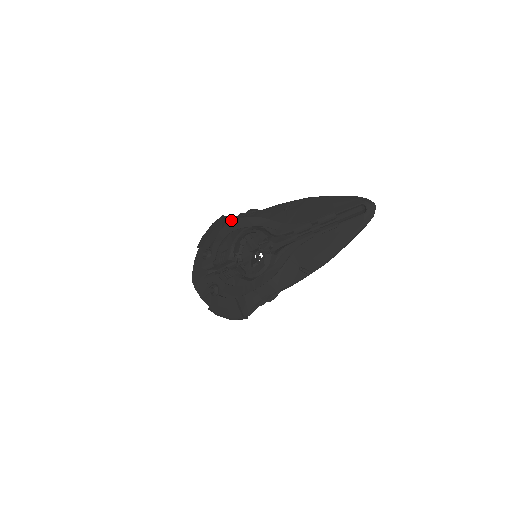
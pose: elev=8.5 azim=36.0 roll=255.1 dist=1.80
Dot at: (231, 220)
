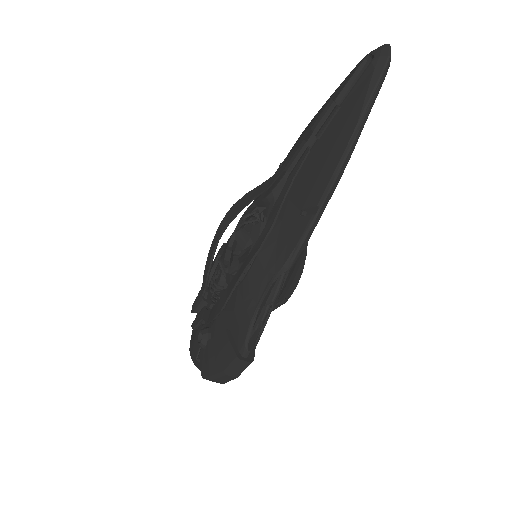
Dot at: occluded
